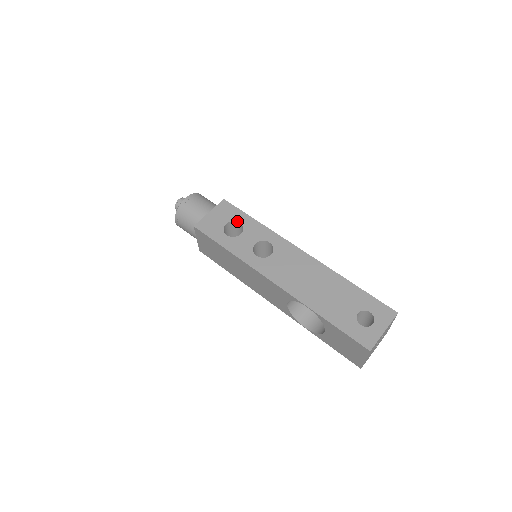
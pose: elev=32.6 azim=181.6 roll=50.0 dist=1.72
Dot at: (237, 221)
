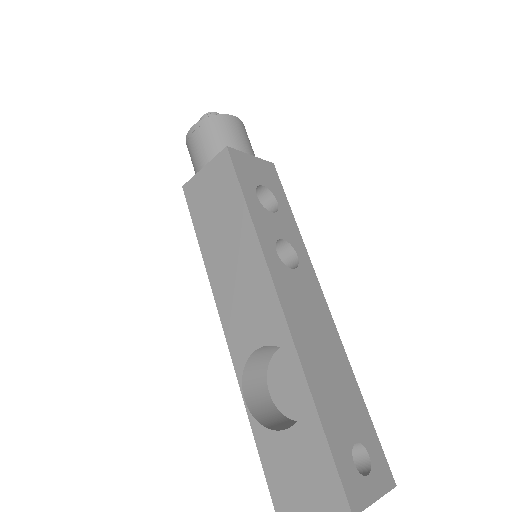
Dot at: (276, 196)
